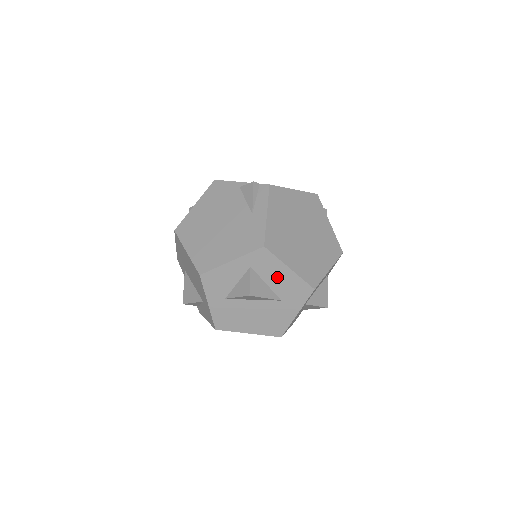
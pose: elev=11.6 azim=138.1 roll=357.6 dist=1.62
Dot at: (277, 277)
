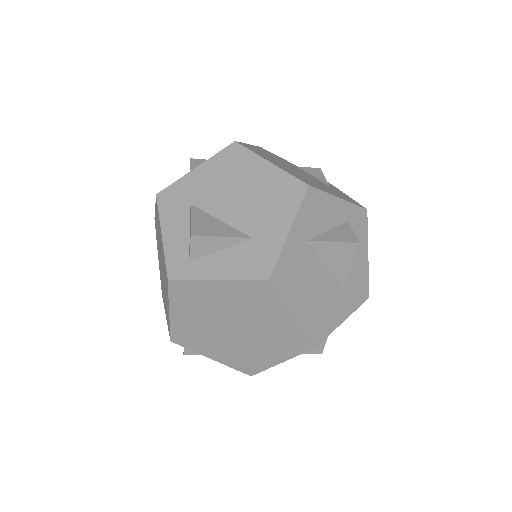
Dot at: (356, 255)
